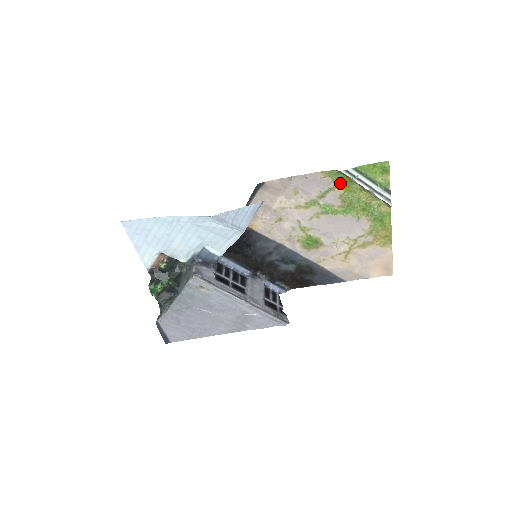
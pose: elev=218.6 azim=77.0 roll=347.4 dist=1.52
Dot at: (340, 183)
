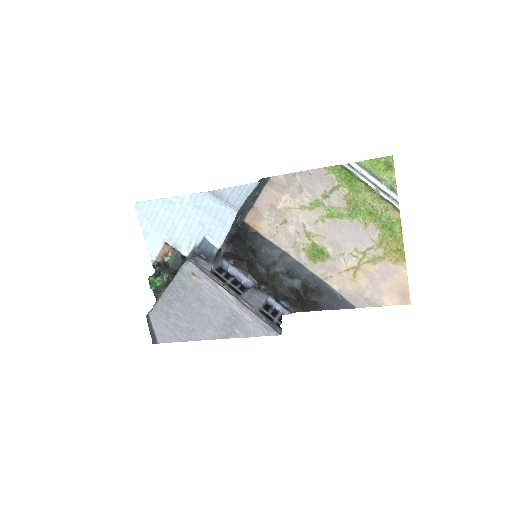
Dot at: (344, 181)
